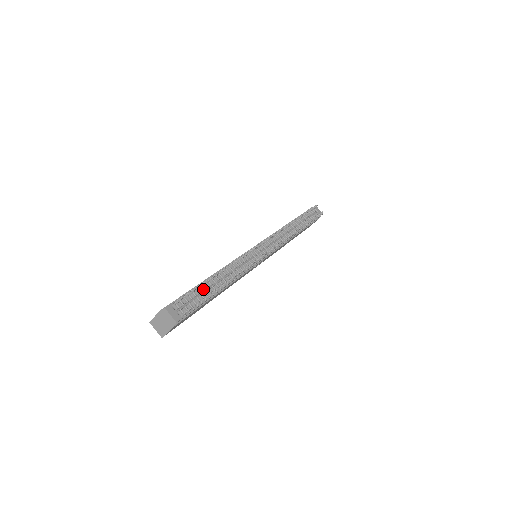
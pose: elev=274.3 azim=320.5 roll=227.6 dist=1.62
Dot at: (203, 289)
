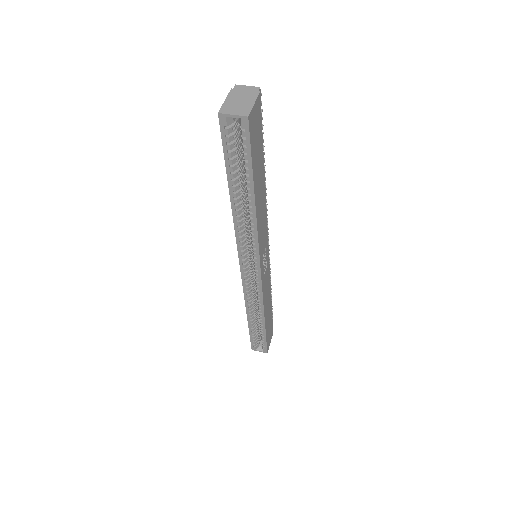
Dot at: occluded
